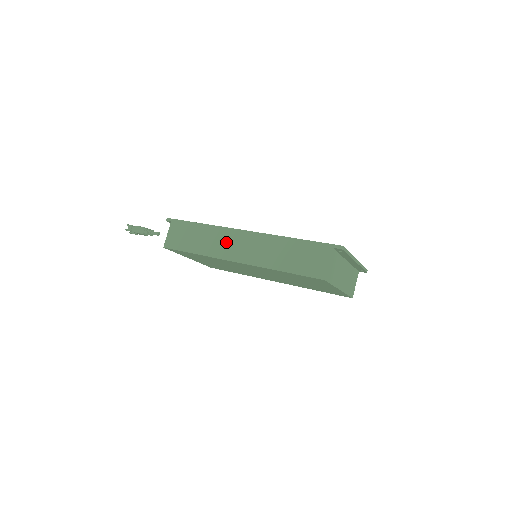
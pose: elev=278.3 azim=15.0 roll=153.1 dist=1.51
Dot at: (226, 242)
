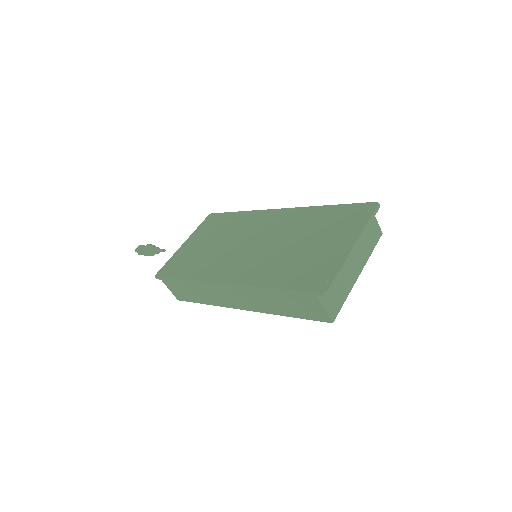
Dot at: (219, 294)
